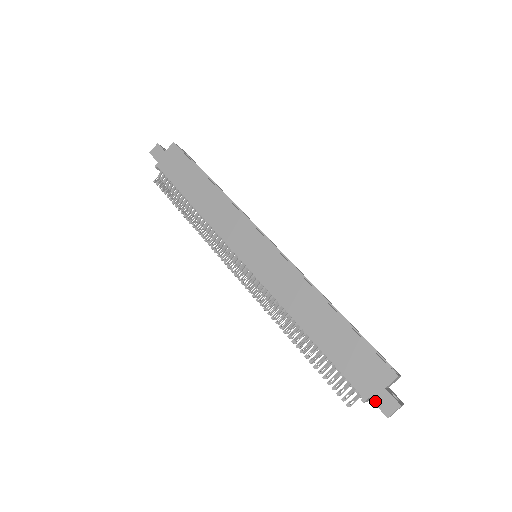
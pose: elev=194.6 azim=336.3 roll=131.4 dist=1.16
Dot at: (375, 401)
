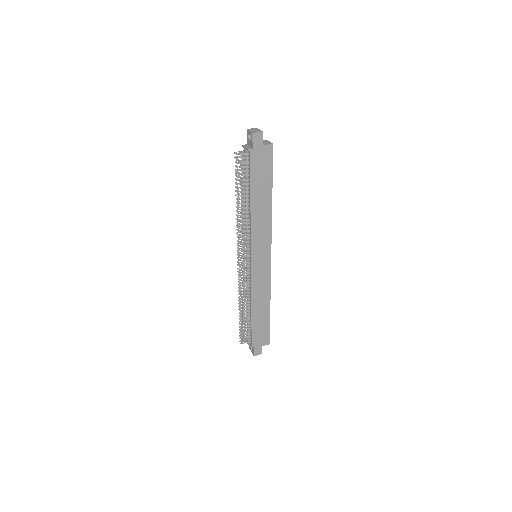
Dot at: (255, 349)
